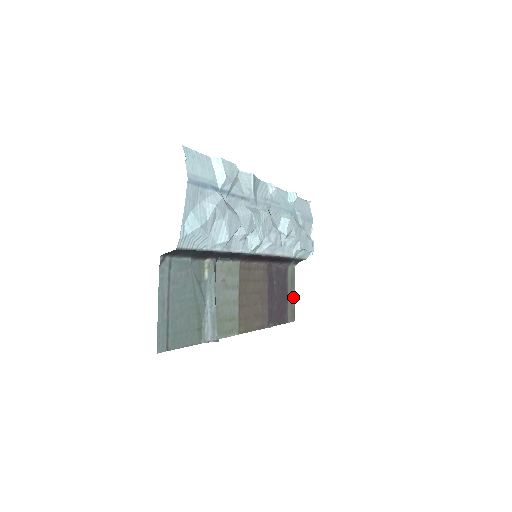
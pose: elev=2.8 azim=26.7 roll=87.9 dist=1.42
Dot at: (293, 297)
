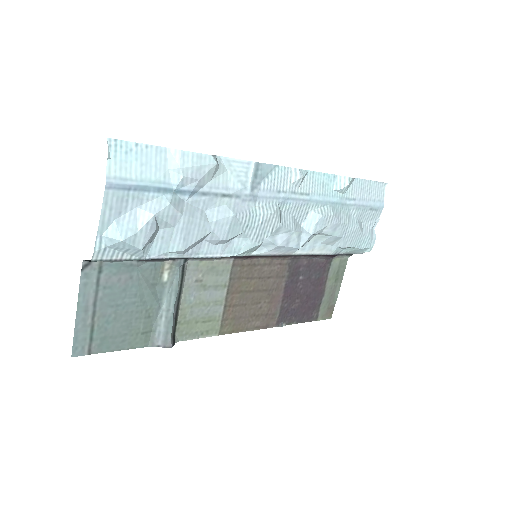
Dot at: (335, 292)
